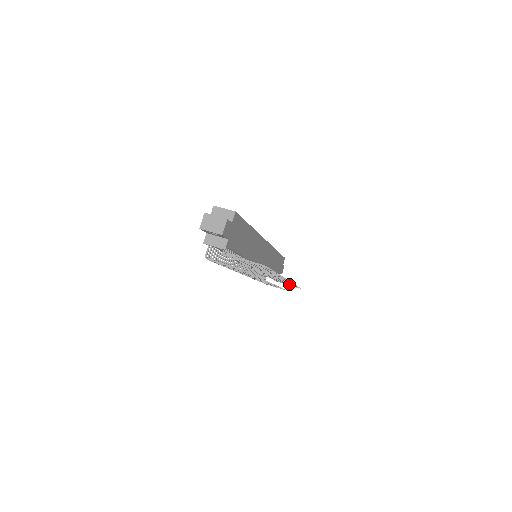
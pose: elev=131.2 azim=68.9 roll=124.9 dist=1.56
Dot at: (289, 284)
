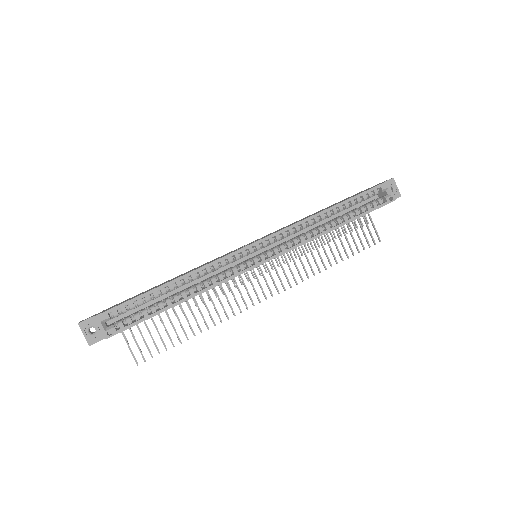
Dot at: occluded
